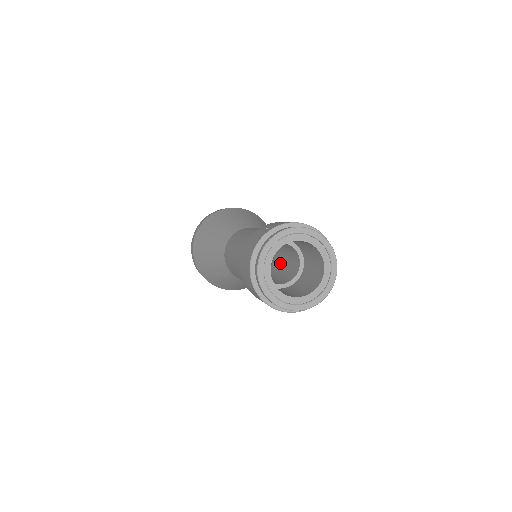
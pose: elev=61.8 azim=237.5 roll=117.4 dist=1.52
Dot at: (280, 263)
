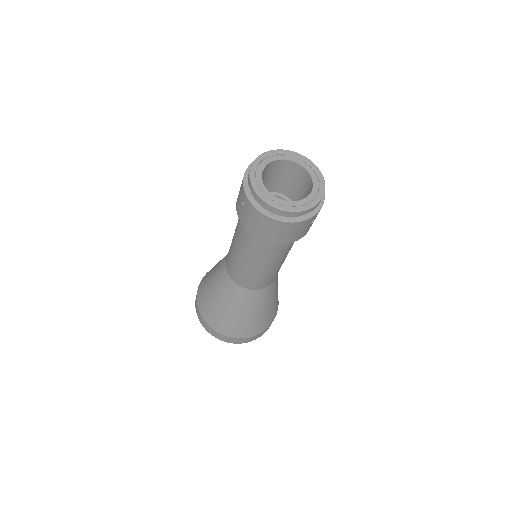
Dot at: occluded
